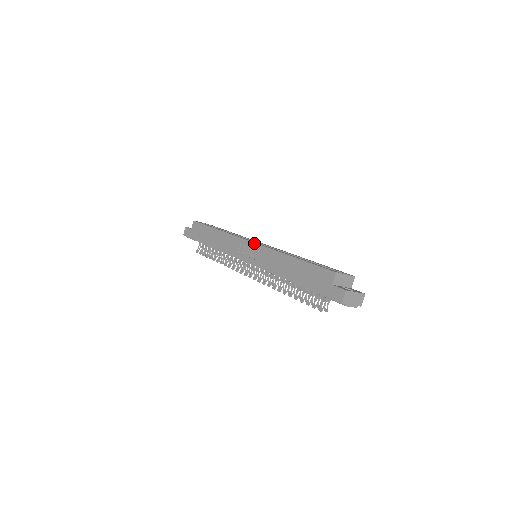
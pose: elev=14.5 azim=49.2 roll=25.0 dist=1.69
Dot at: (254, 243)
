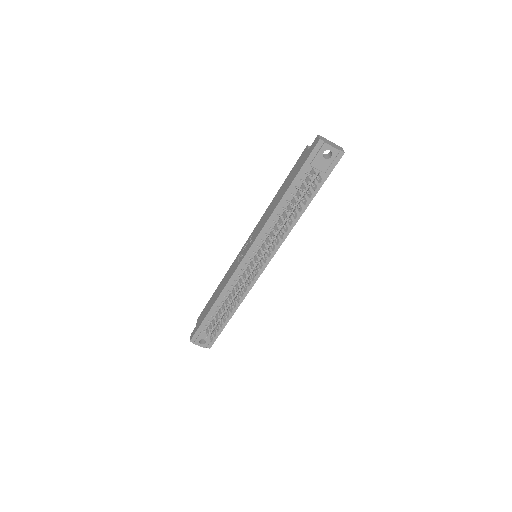
Dot at: (248, 238)
